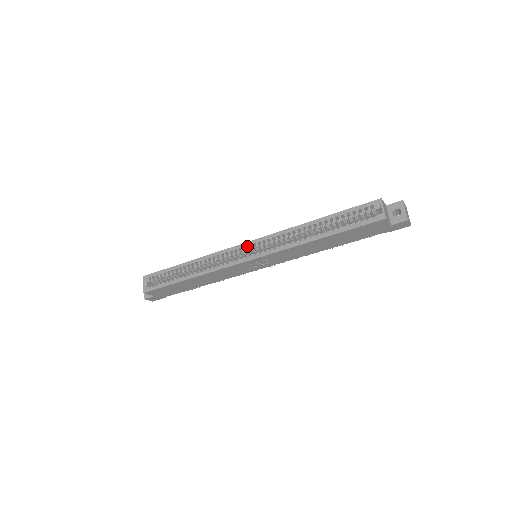
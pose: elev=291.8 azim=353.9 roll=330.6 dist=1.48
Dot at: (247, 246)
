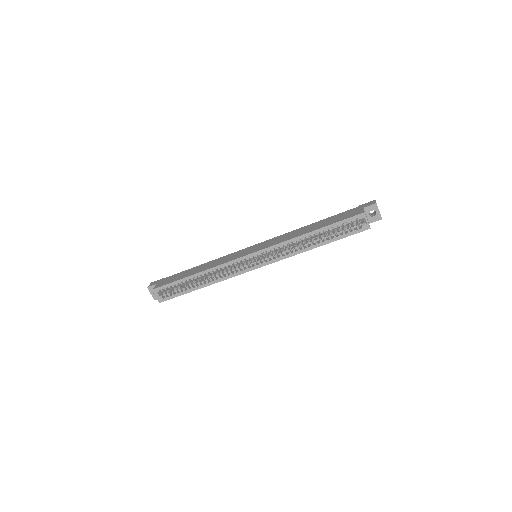
Dot at: (252, 257)
